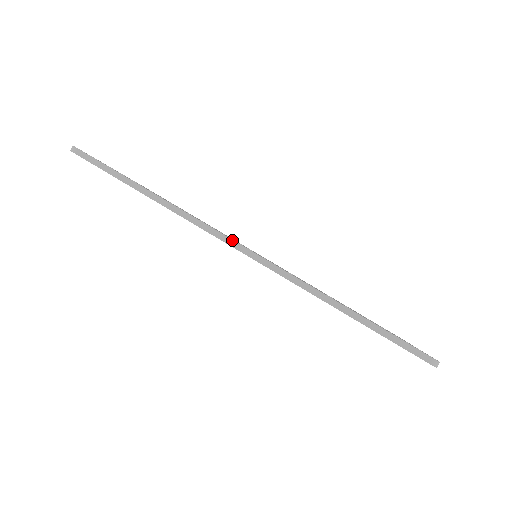
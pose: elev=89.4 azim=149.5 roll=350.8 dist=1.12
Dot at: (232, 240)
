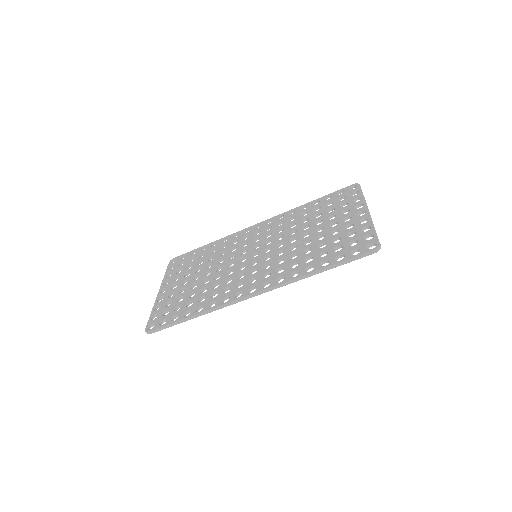
Dot at: (246, 297)
